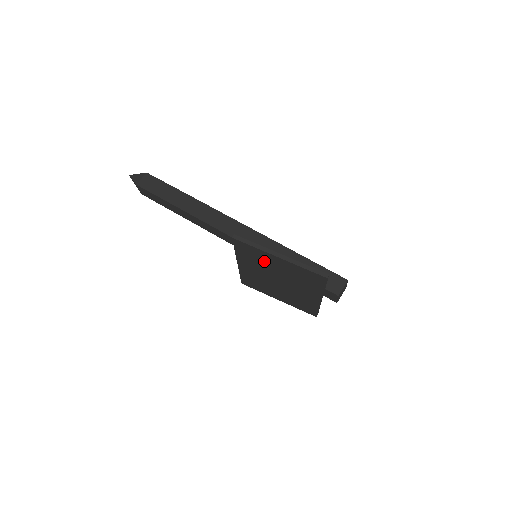
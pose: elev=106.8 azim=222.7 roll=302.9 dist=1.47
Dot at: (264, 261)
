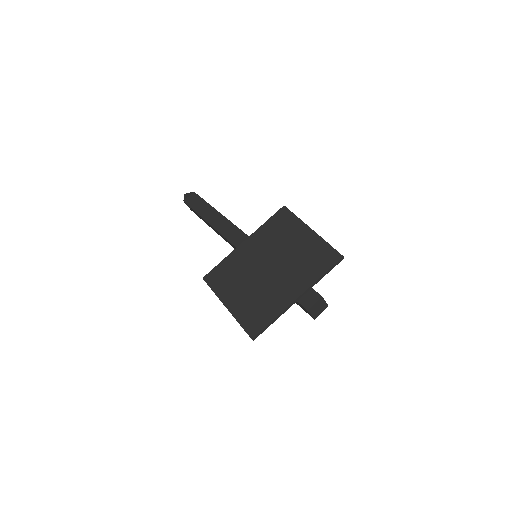
Dot at: (286, 236)
